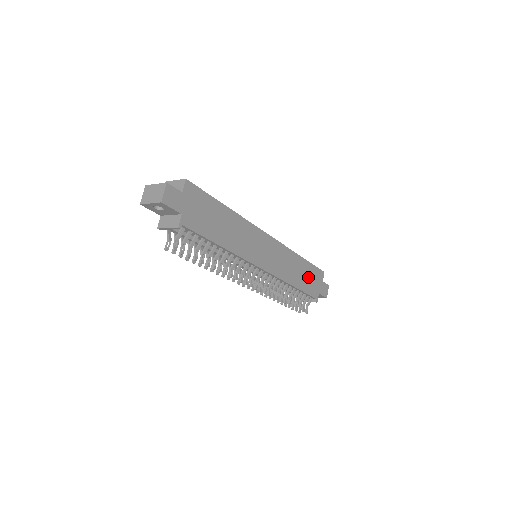
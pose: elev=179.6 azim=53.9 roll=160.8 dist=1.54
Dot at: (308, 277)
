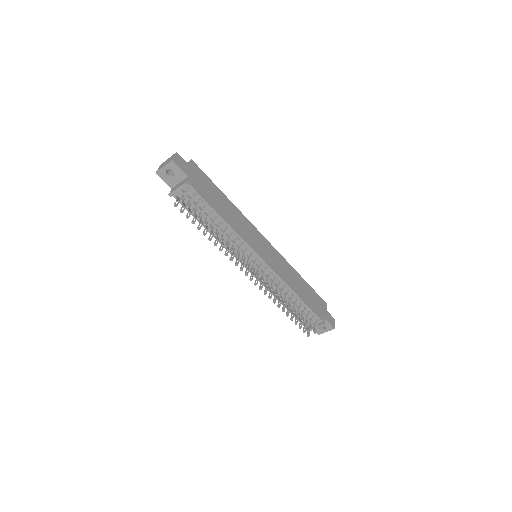
Dot at: (310, 297)
